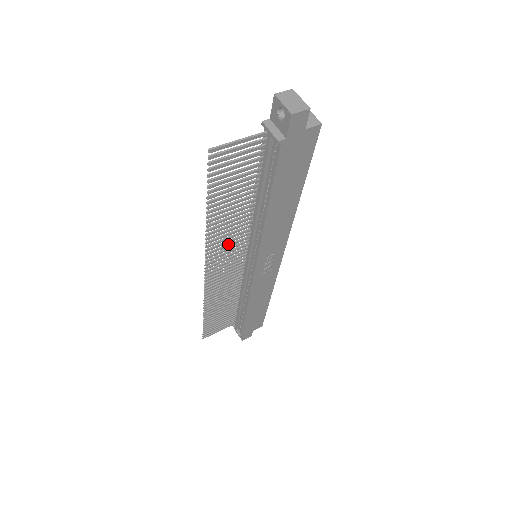
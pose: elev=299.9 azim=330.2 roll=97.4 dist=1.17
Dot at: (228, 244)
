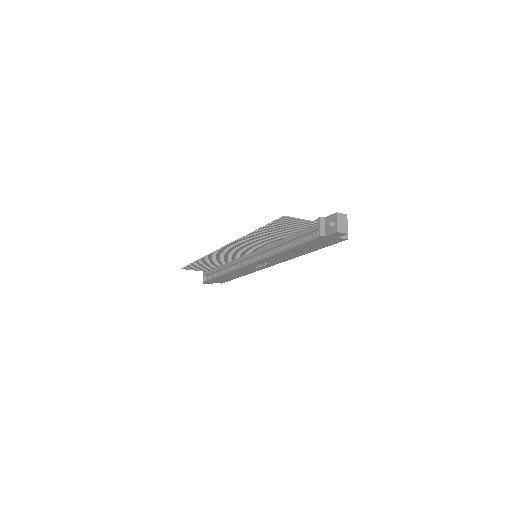
Dot at: (248, 245)
